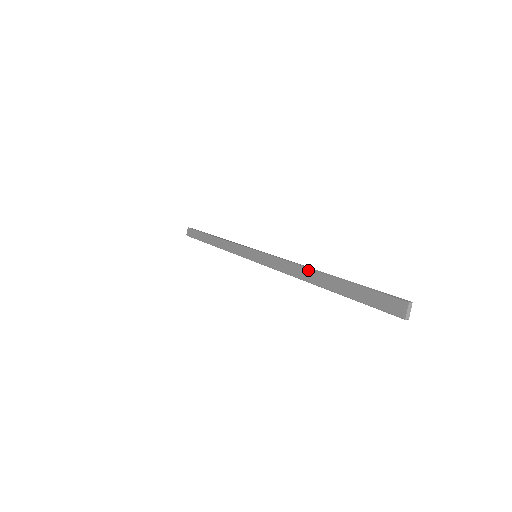
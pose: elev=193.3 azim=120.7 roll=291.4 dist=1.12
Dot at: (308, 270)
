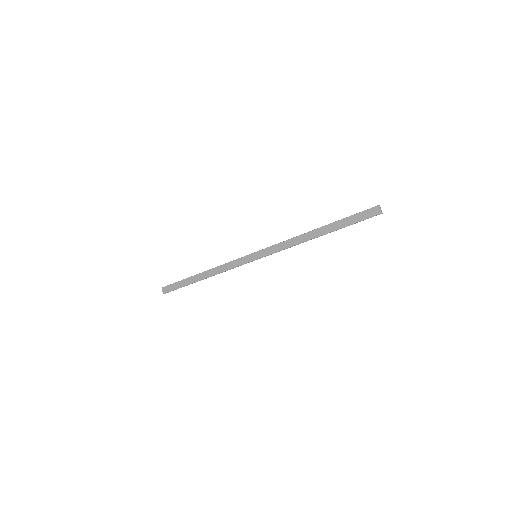
Dot at: (308, 233)
